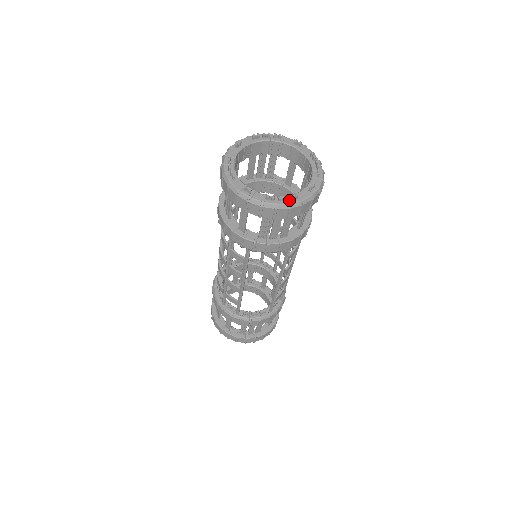
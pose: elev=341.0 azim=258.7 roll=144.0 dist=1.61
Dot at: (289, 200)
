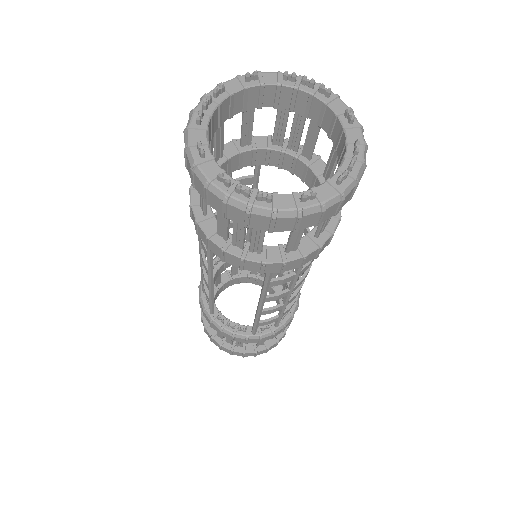
Dot at: (253, 198)
